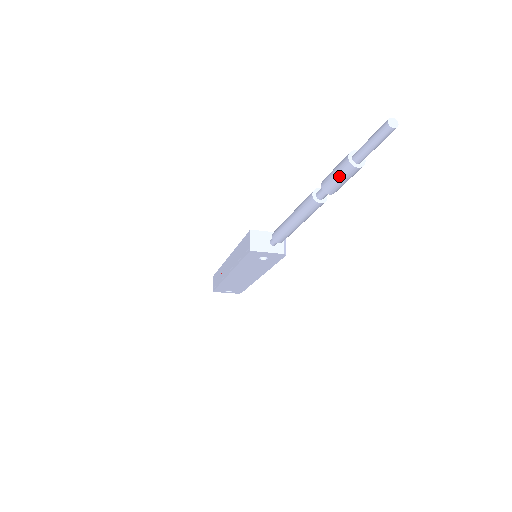
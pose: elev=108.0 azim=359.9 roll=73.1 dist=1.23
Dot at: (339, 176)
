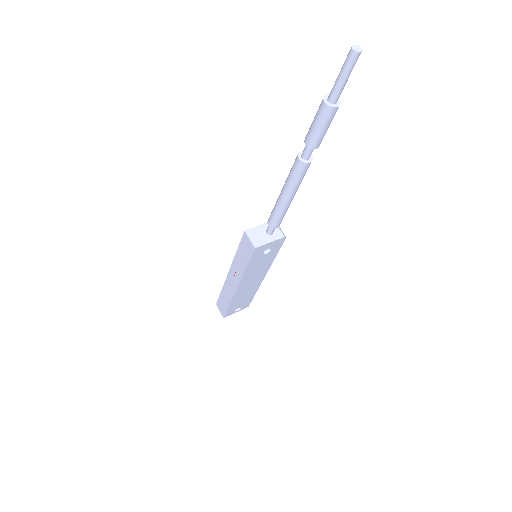
Dot at: (322, 125)
